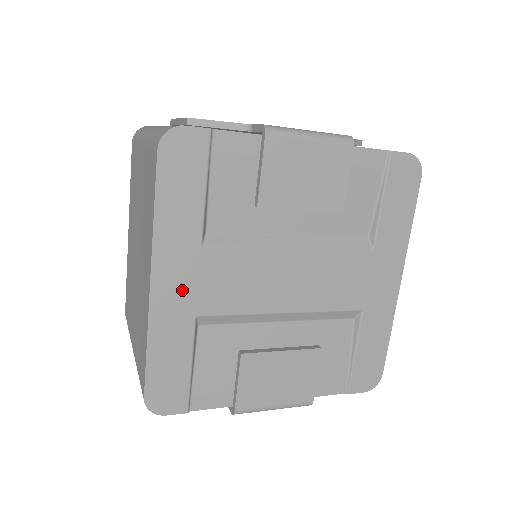
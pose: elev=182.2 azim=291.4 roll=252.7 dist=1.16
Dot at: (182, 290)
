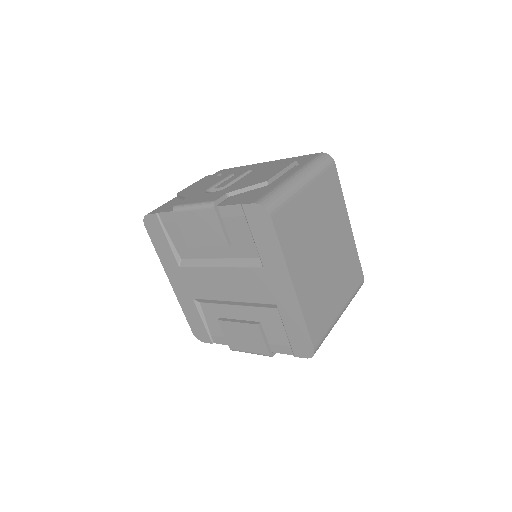
Dot at: (182, 286)
